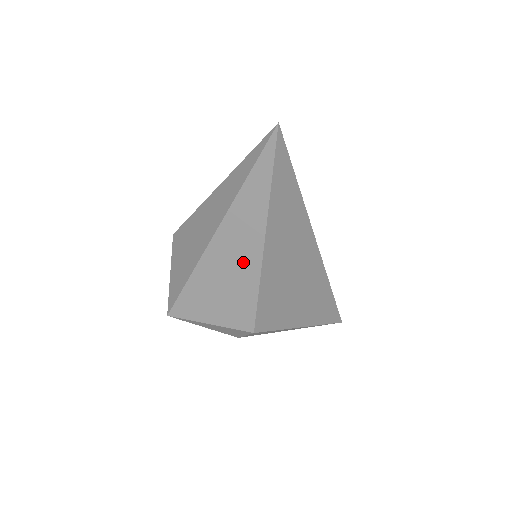
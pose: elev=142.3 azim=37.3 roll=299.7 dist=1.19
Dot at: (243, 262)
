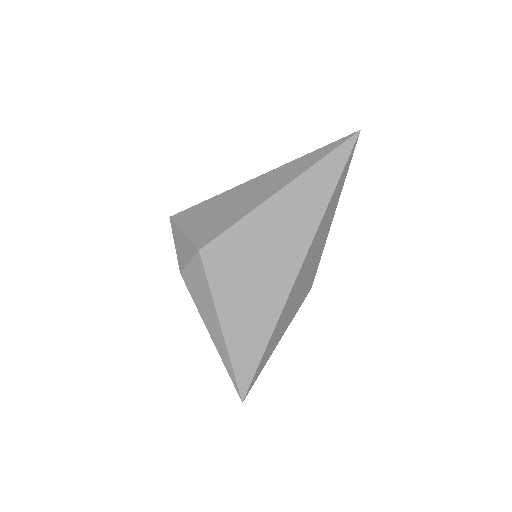
Dot at: (253, 198)
